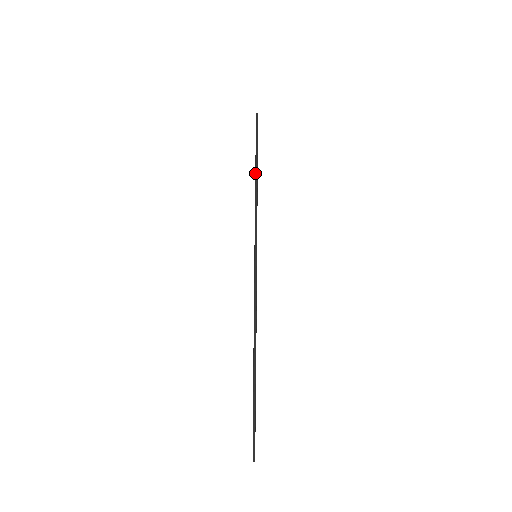
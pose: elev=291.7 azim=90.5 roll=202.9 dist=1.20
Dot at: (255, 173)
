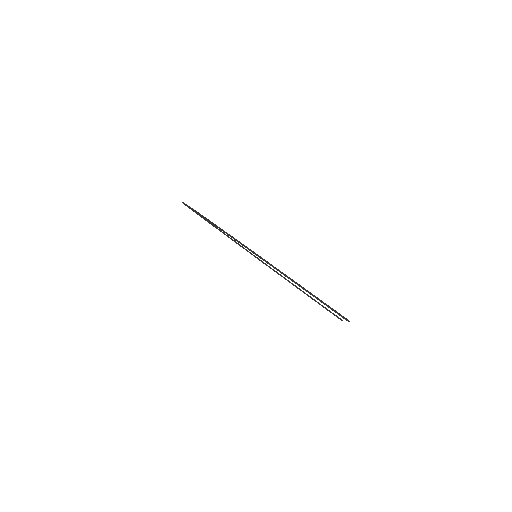
Dot at: (207, 220)
